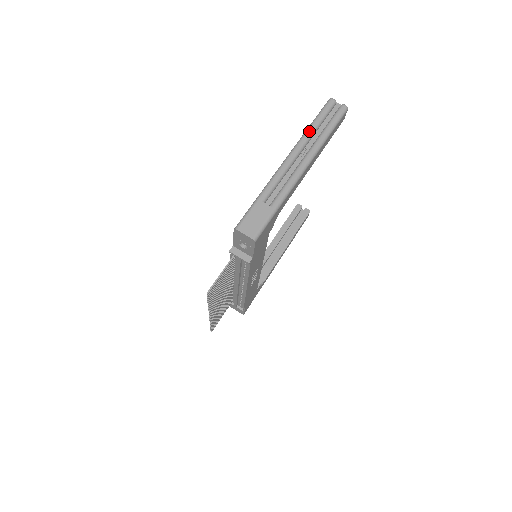
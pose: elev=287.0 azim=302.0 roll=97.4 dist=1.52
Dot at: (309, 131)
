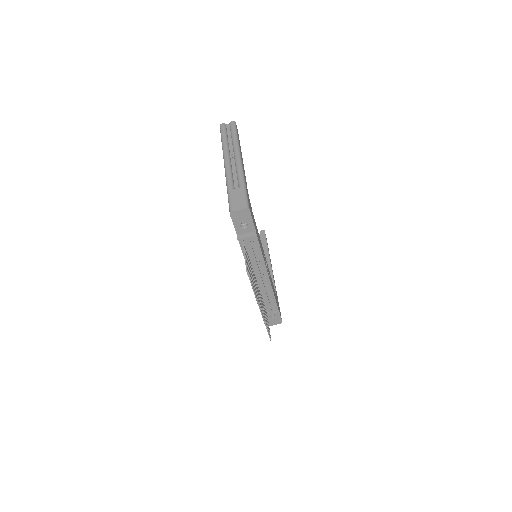
Dot at: (224, 144)
